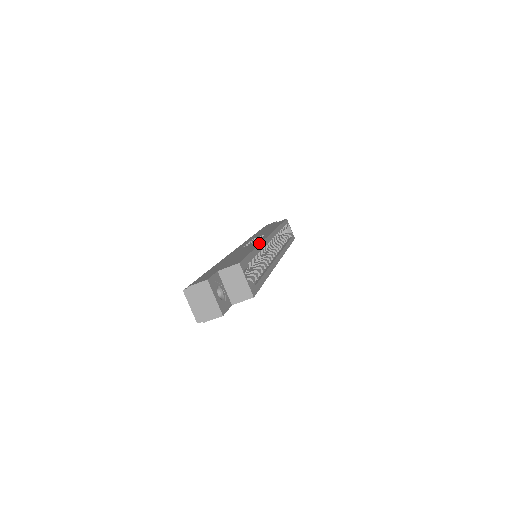
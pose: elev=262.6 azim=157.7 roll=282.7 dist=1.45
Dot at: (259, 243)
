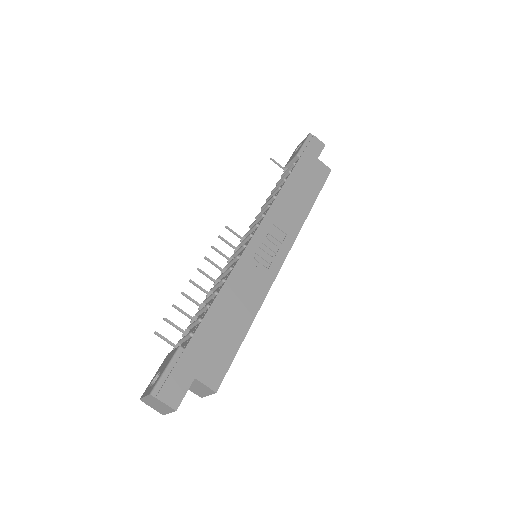
Dot at: (262, 301)
